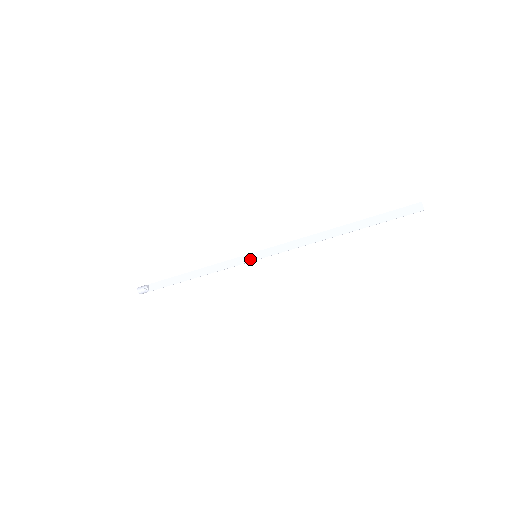
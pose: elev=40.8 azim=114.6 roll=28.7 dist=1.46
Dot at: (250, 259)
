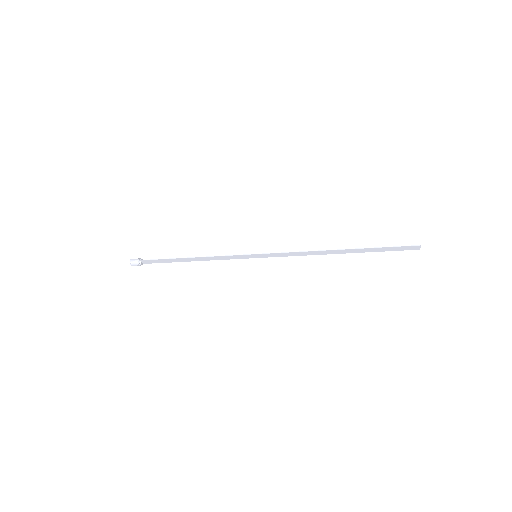
Dot at: (250, 257)
